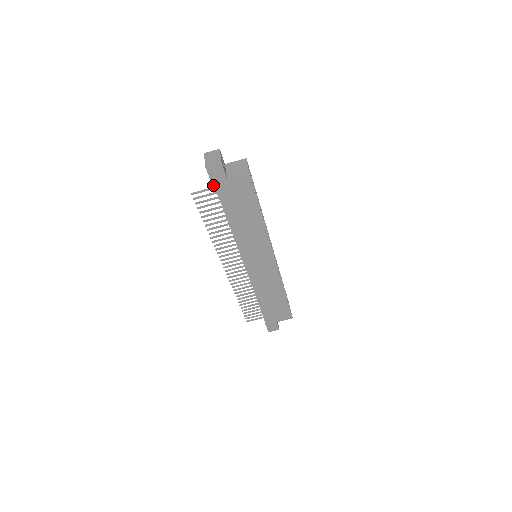
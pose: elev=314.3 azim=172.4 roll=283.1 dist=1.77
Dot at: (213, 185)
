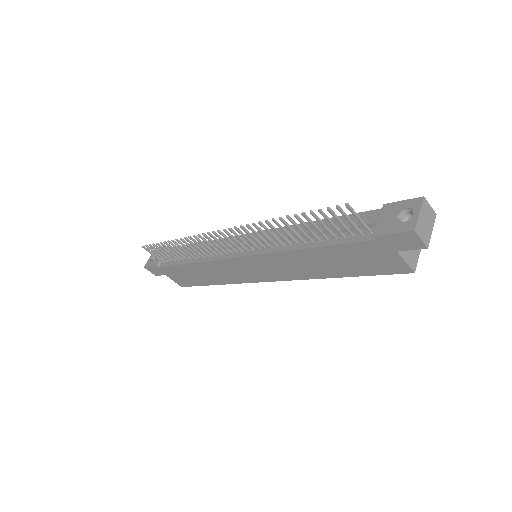
Dot at: (378, 236)
